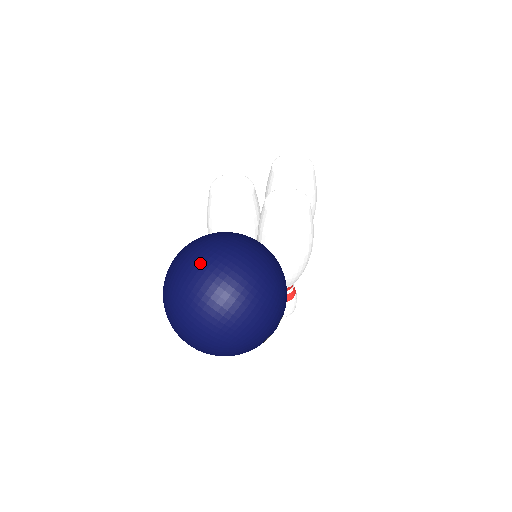
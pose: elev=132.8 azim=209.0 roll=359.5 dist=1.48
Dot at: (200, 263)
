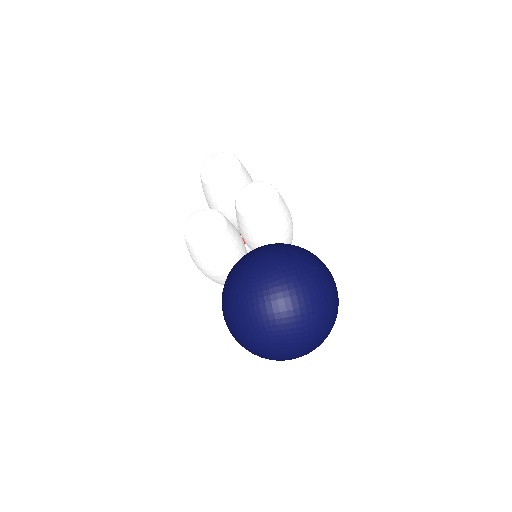
Dot at: (267, 301)
